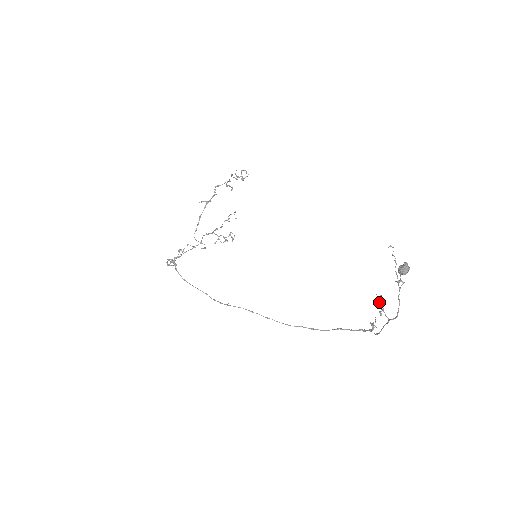
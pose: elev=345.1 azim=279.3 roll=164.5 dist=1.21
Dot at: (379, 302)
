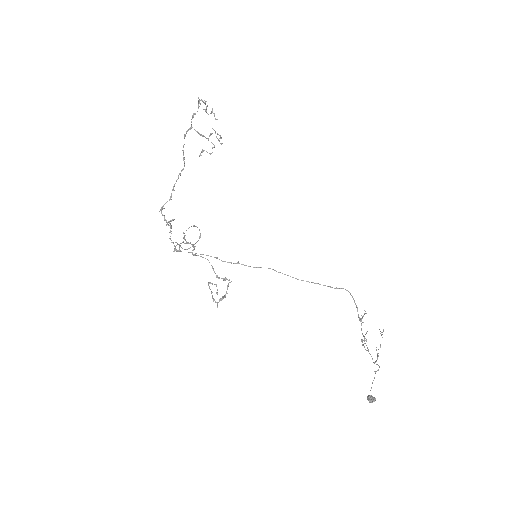
Dot at: (363, 344)
